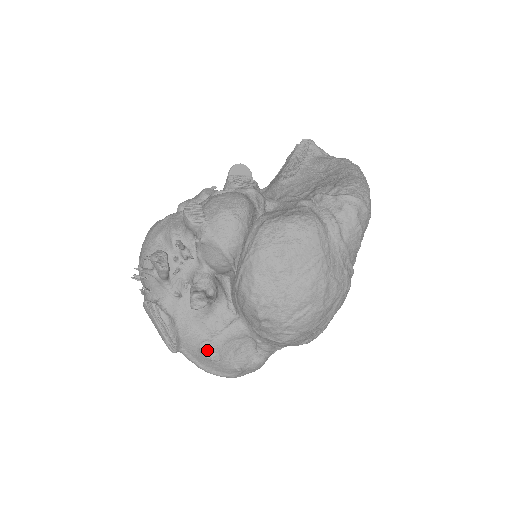
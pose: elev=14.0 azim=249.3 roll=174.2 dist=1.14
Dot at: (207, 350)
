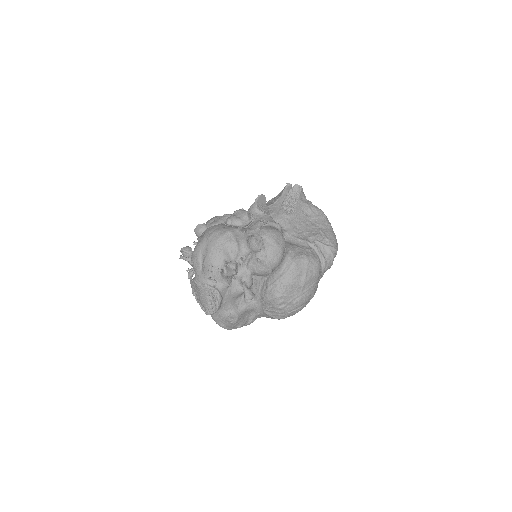
Dot at: (233, 317)
